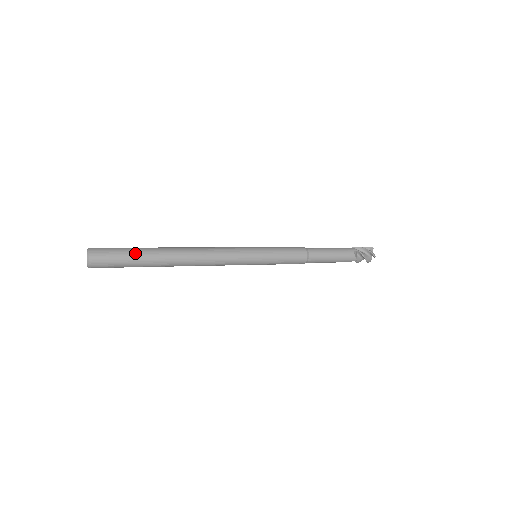
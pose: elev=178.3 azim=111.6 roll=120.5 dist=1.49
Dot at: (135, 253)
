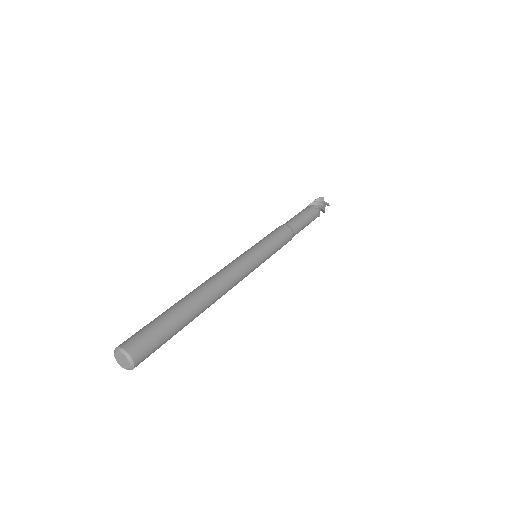
Dot at: (170, 322)
